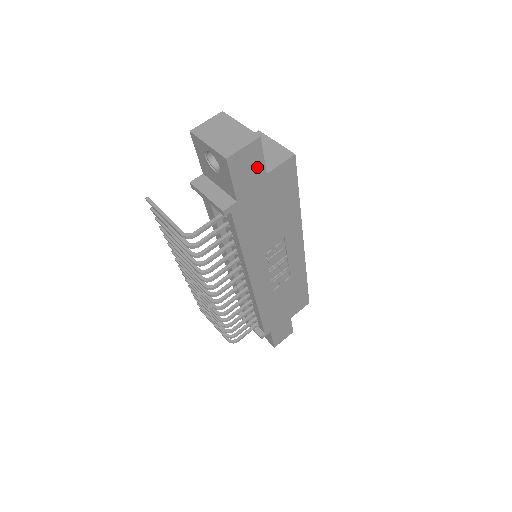
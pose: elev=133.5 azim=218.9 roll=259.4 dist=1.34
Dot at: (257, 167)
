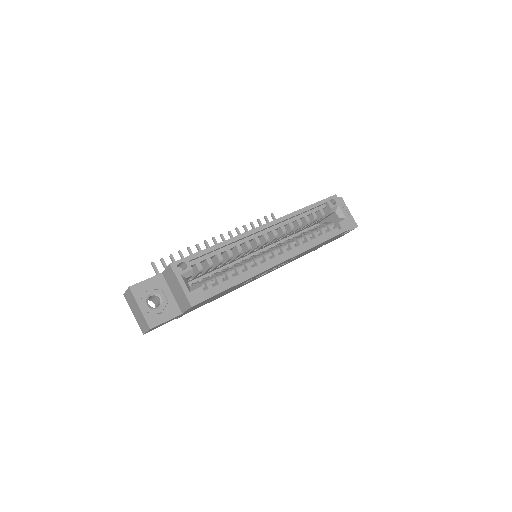
Dot at: occluded
